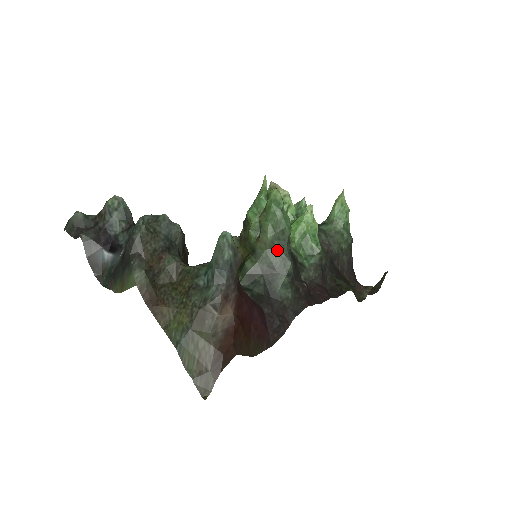
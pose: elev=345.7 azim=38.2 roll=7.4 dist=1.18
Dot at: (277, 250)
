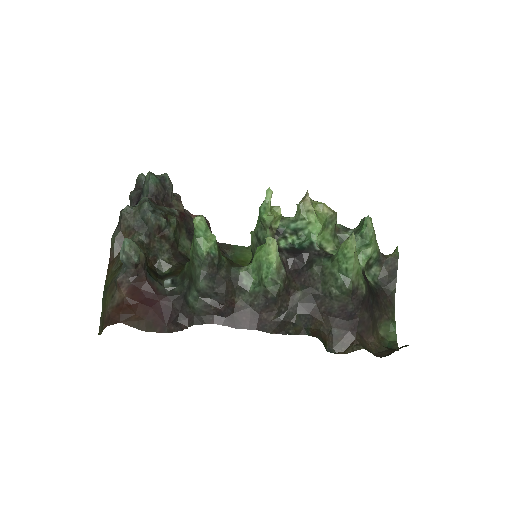
Dot at: (195, 267)
